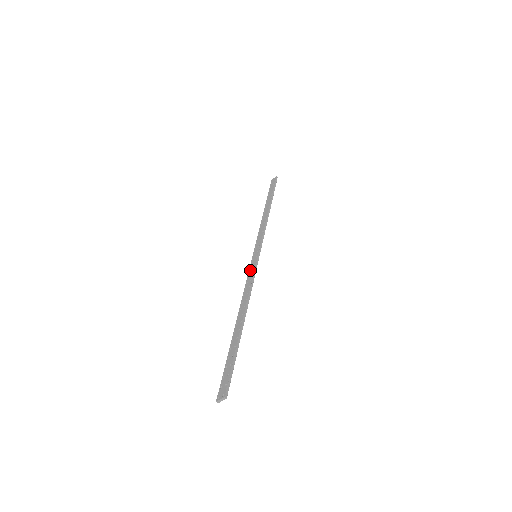
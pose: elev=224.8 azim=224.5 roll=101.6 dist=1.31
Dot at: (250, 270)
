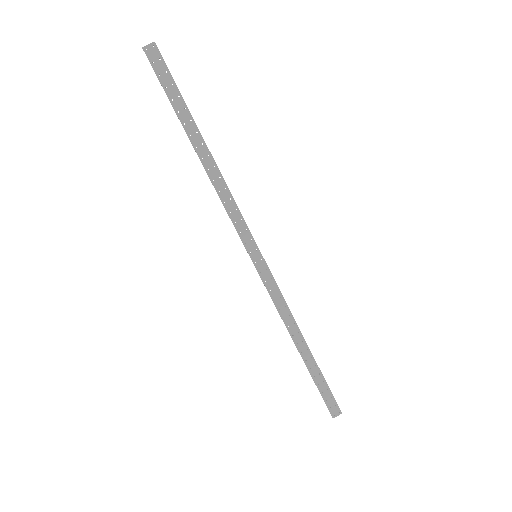
Dot at: (241, 232)
